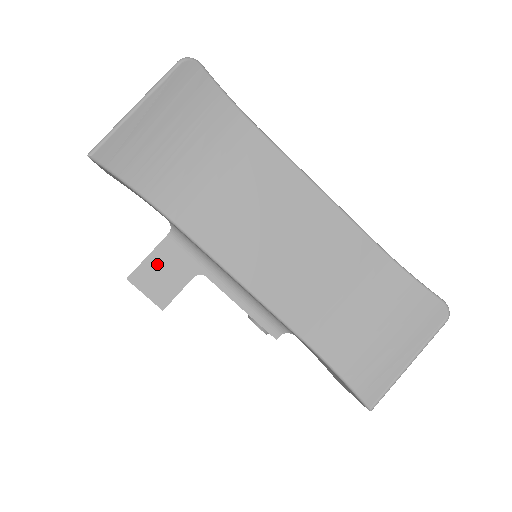
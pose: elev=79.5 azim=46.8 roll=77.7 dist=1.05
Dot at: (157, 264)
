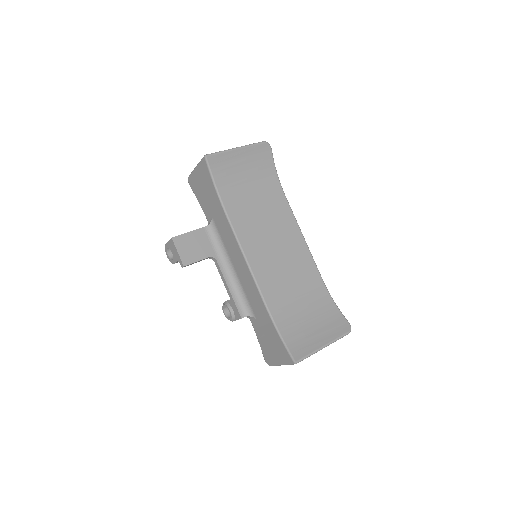
Dot at: (193, 239)
